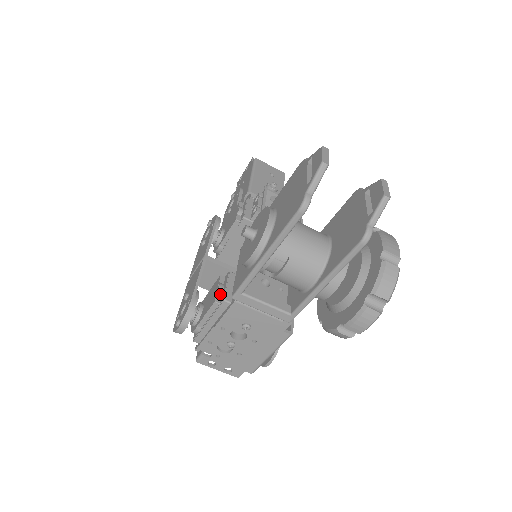
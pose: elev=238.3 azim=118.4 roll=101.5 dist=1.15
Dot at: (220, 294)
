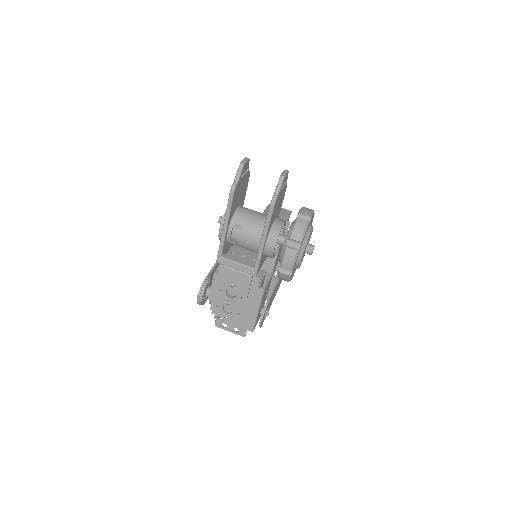
Dot at: occluded
